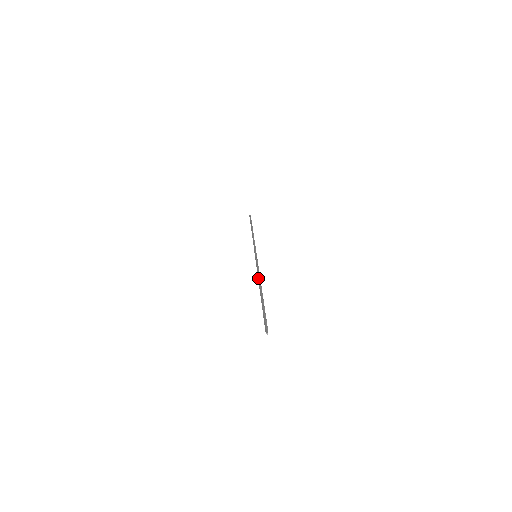
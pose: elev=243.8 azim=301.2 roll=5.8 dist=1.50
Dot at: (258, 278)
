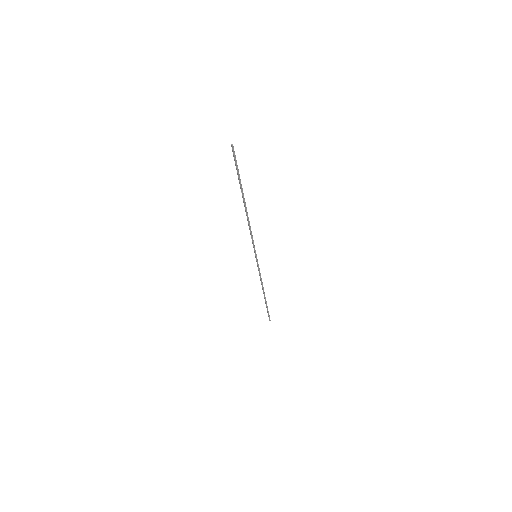
Dot at: occluded
